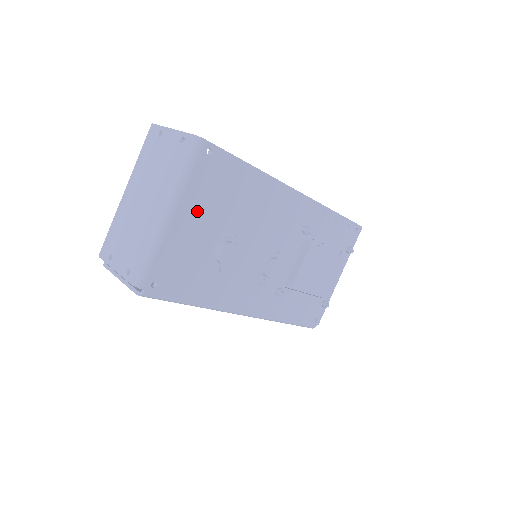
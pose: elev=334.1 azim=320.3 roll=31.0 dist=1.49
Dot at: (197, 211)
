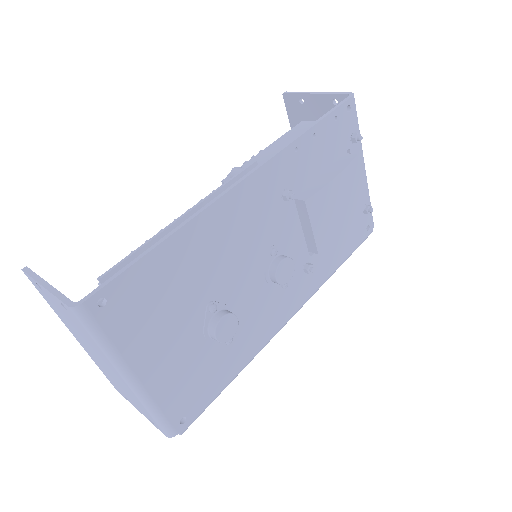
Dot at: (155, 345)
